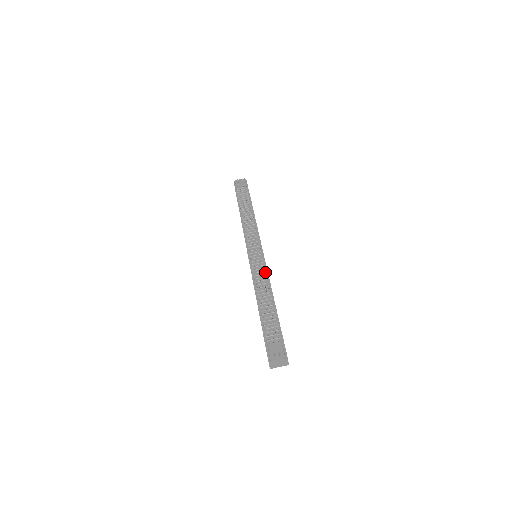
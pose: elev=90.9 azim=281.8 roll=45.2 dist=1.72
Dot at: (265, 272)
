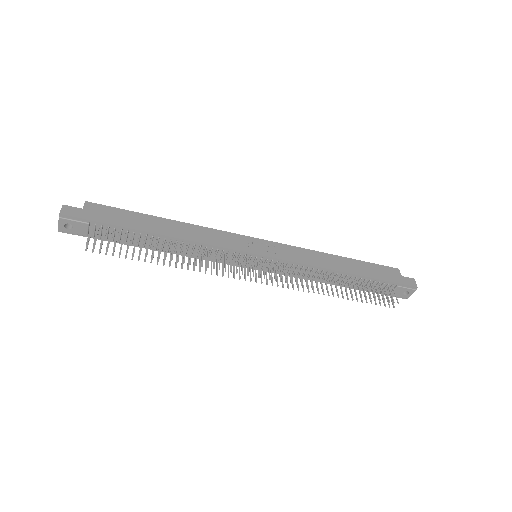
Dot at: (300, 266)
